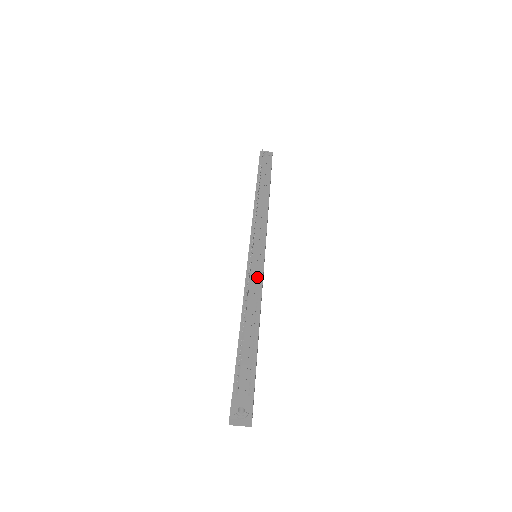
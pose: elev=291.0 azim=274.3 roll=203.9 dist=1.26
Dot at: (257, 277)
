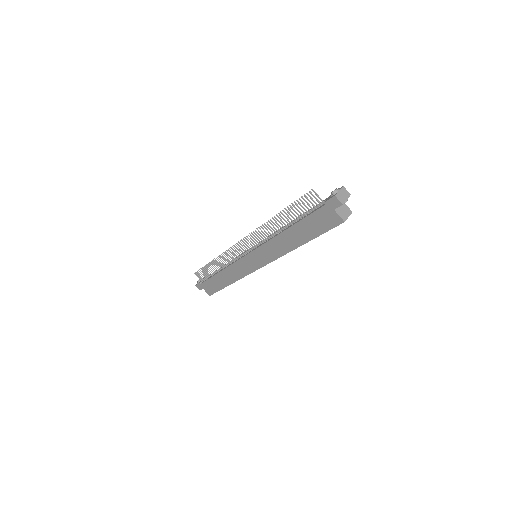
Dot at: occluded
